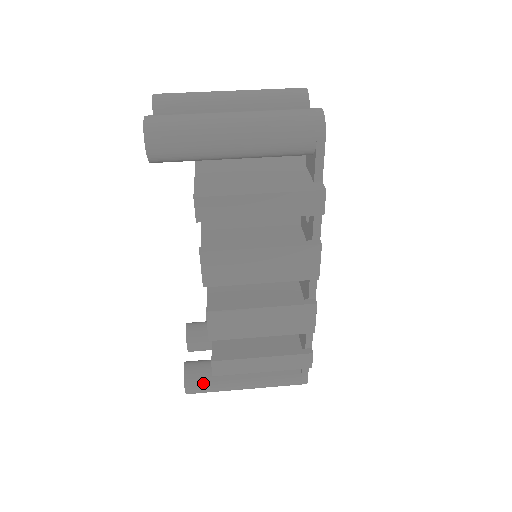
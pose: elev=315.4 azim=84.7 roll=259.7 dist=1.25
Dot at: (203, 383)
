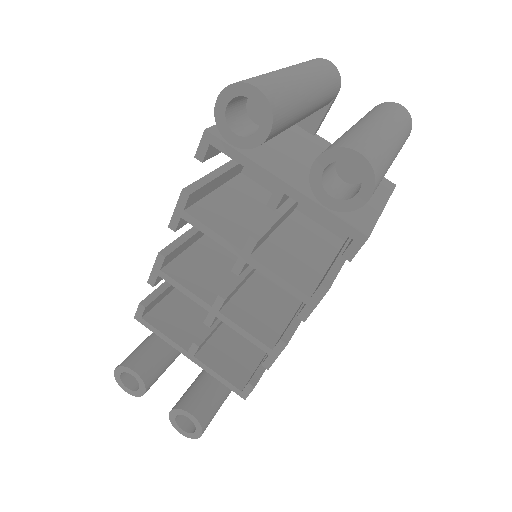
Dot at: (214, 414)
